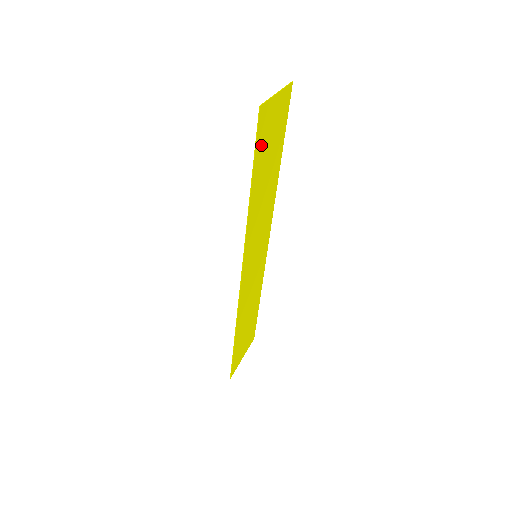
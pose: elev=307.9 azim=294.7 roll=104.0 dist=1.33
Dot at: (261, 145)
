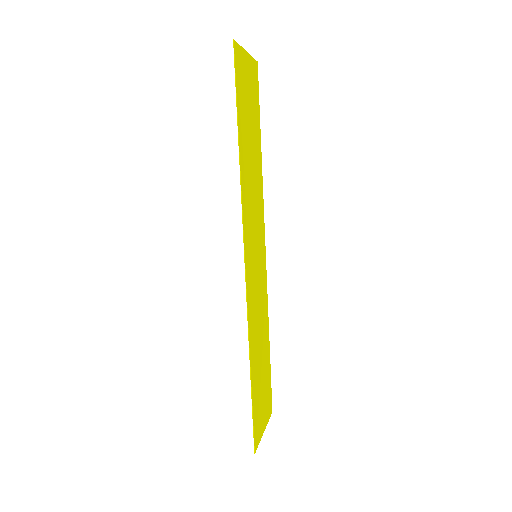
Dot at: (241, 94)
